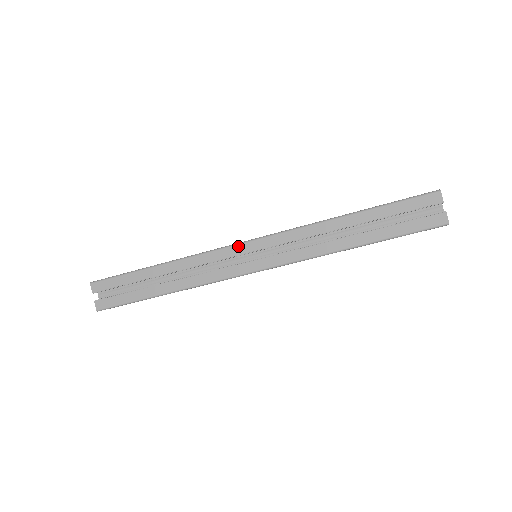
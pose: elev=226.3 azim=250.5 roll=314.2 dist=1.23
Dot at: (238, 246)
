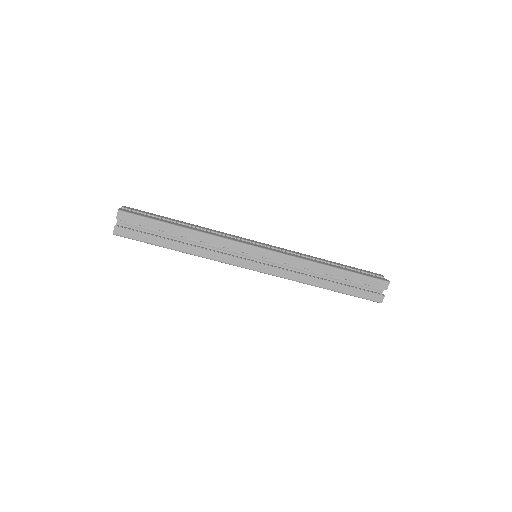
Dot at: (251, 247)
